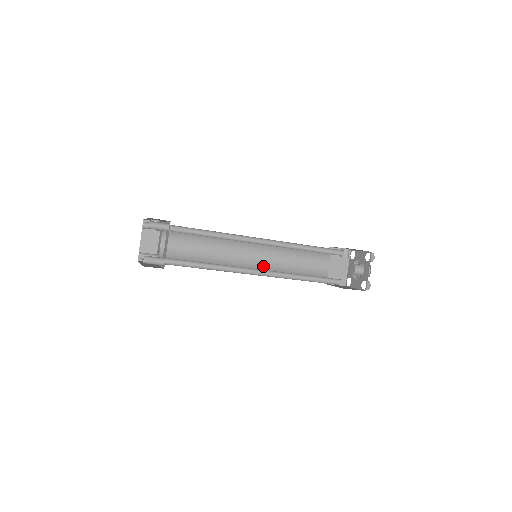
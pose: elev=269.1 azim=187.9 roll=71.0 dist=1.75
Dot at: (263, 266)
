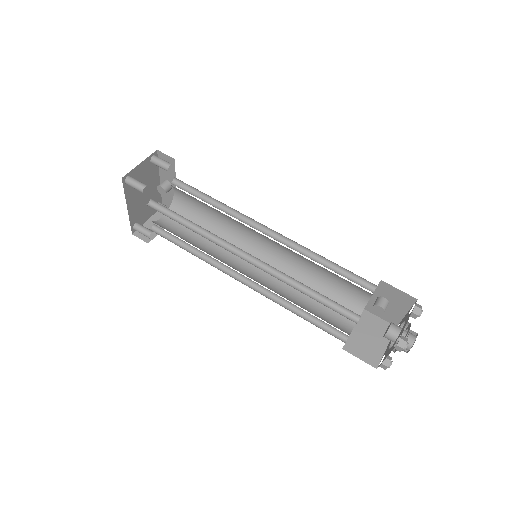
Dot at: (263, 283)
